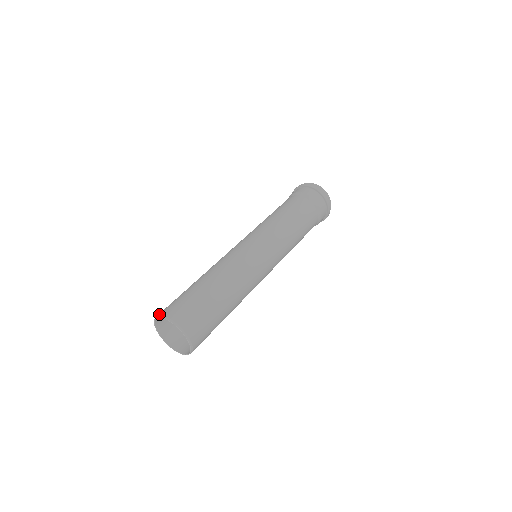
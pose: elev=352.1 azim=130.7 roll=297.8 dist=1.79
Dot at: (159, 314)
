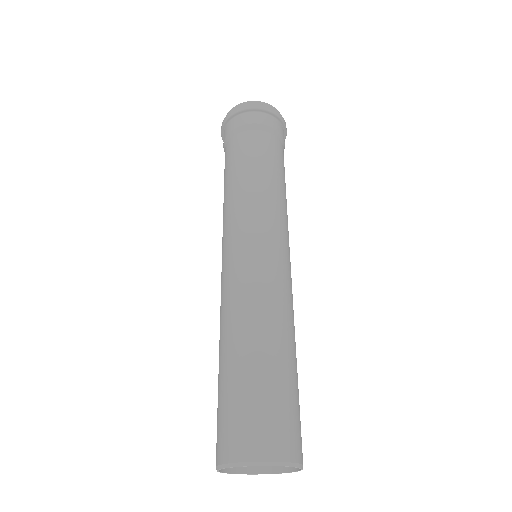
Dot at: (244, 459)
